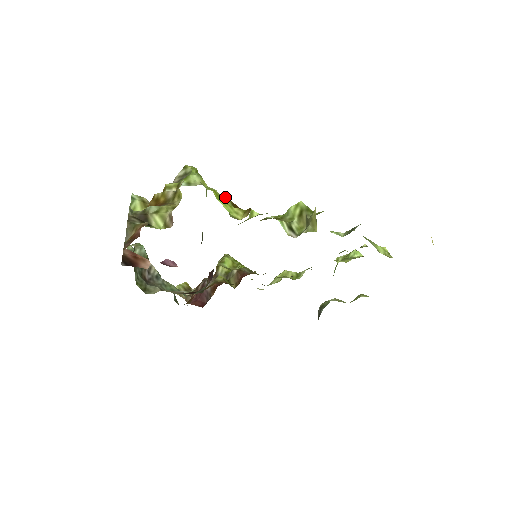
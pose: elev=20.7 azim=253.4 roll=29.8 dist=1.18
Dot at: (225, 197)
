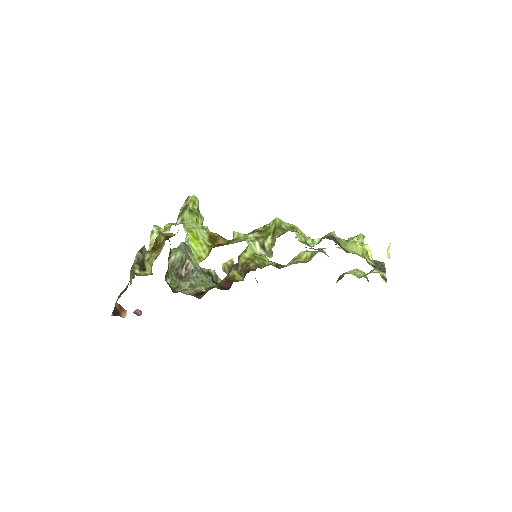
Dot at: (207, 230)
